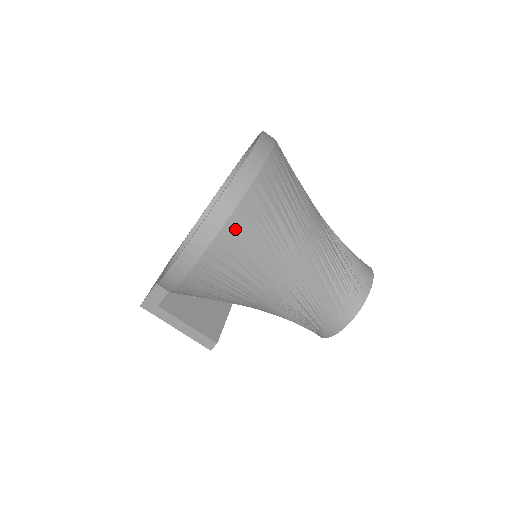
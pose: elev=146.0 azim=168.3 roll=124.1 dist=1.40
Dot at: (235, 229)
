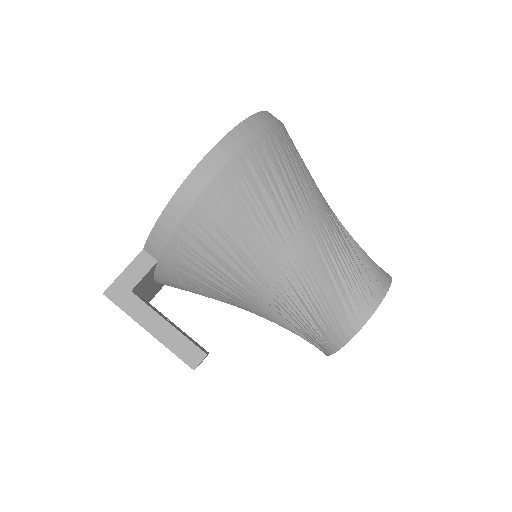
Dot at: (269, 142)
